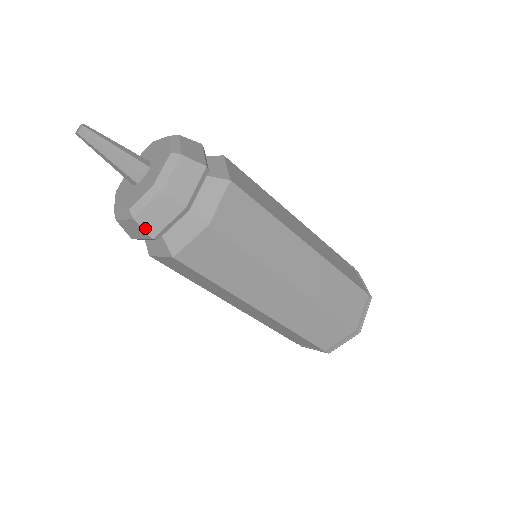
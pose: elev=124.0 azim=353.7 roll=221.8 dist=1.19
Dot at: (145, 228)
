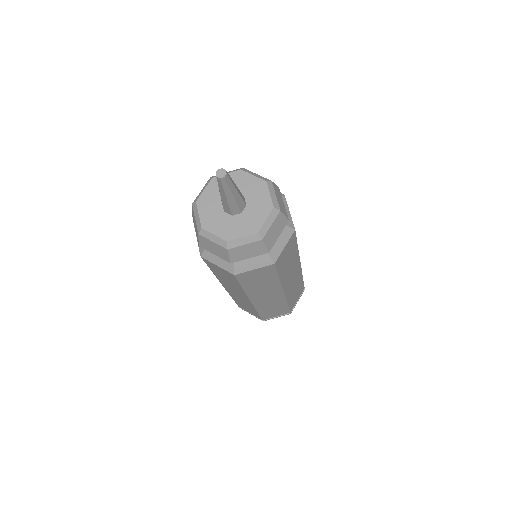
Dot at: (200, 241)
